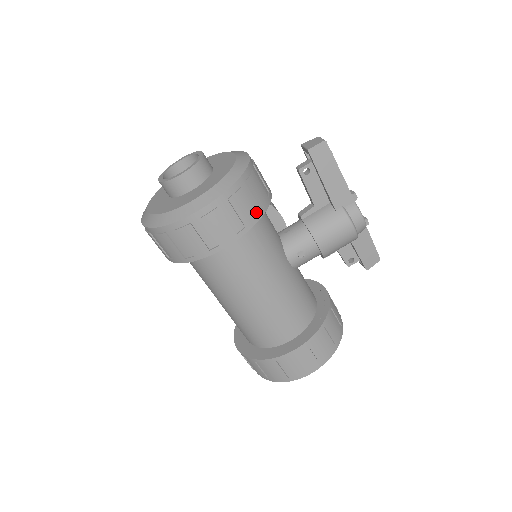
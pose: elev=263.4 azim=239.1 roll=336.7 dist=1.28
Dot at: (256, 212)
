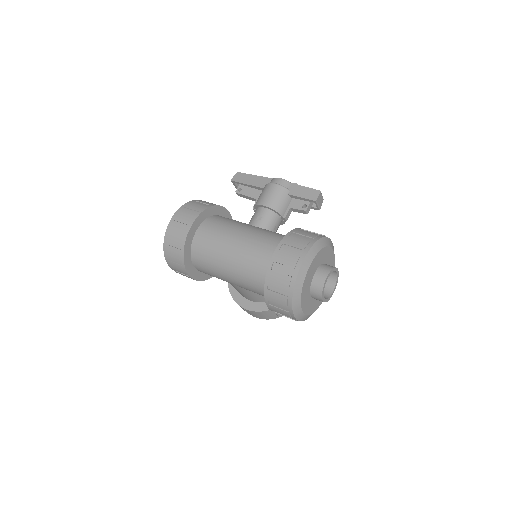
Dot at: (206, 207)
